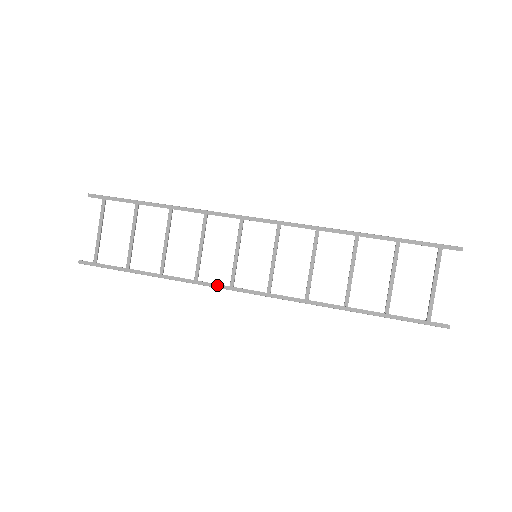
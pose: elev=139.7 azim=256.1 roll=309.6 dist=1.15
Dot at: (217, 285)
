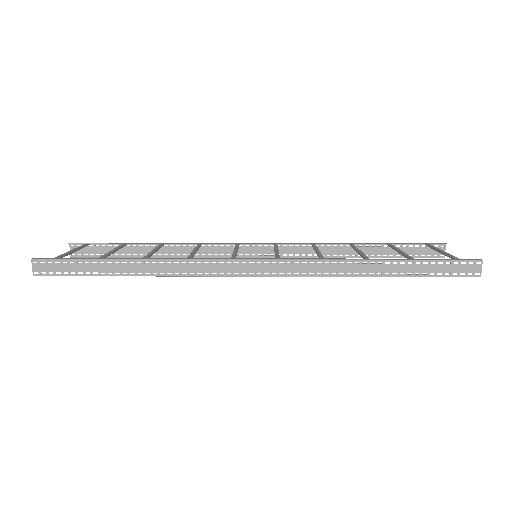
Dot at: (215, 258)
